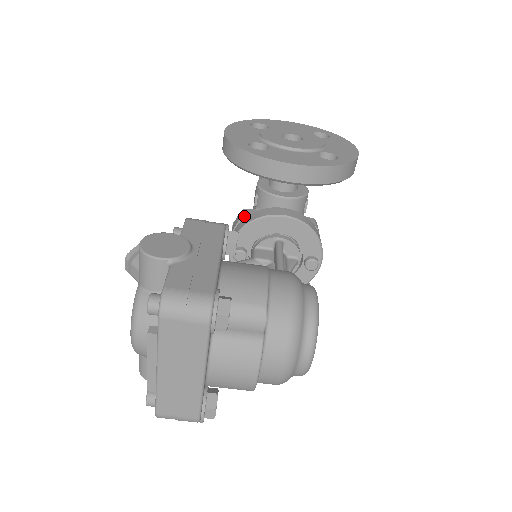
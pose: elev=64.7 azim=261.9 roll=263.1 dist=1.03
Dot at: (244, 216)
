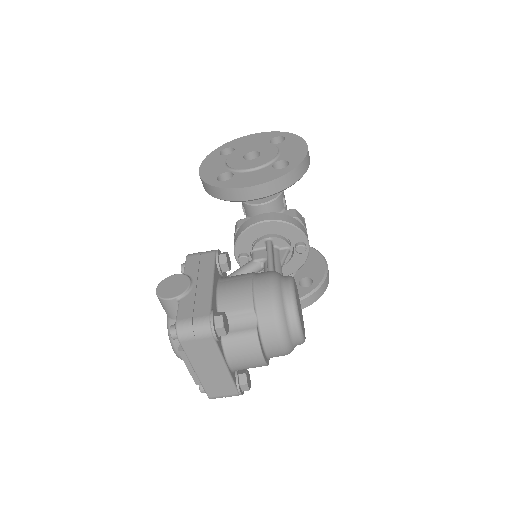
Dot at: (238, 228)
